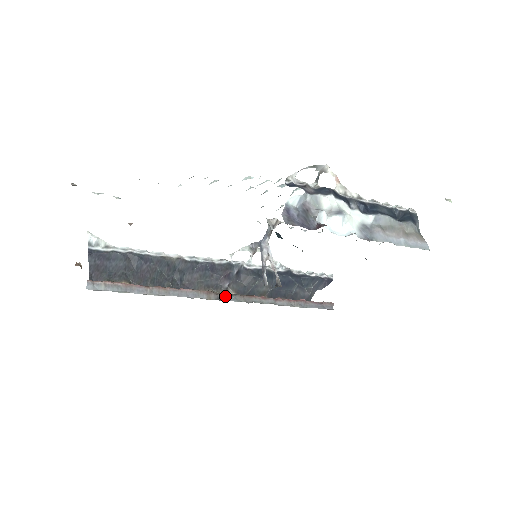
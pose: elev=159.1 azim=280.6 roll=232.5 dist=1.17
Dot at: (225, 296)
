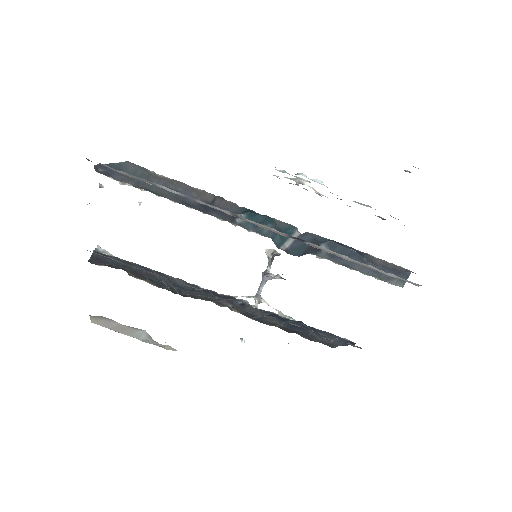
Dot at: occluded
